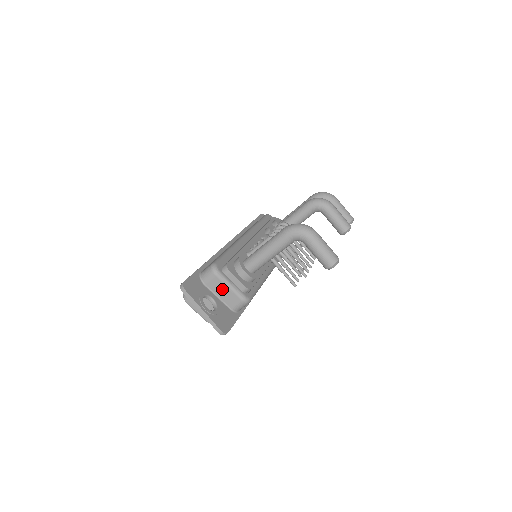
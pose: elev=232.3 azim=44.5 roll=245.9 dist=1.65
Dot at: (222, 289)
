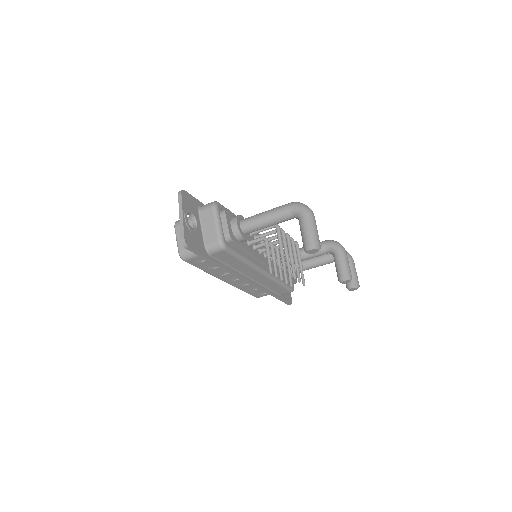
Dot at: (210, 223)
